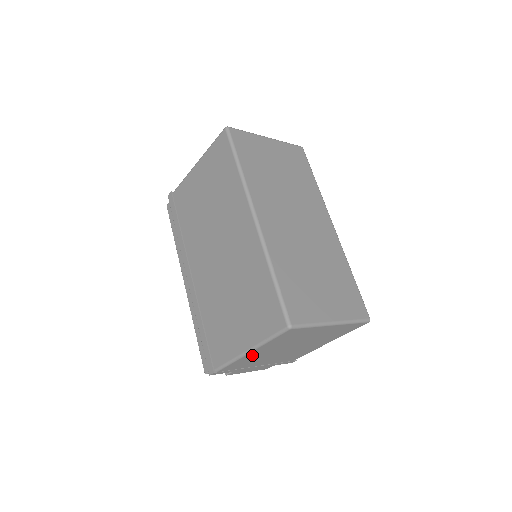
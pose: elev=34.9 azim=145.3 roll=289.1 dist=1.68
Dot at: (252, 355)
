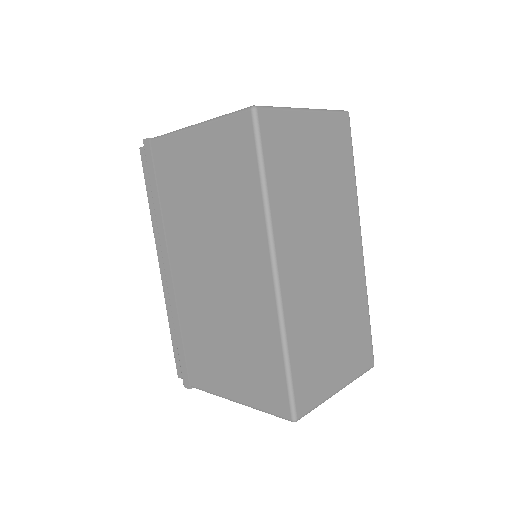
Dot at: occluded
